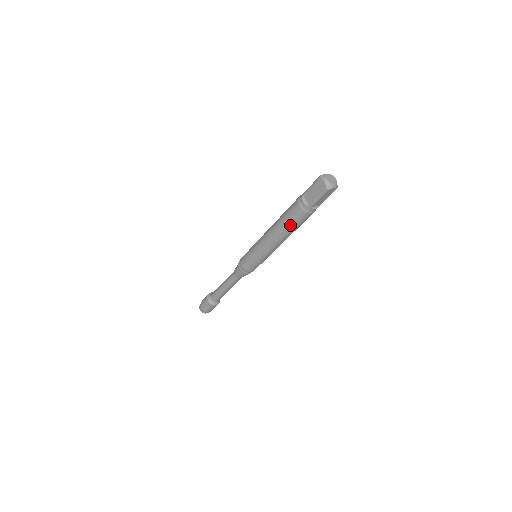
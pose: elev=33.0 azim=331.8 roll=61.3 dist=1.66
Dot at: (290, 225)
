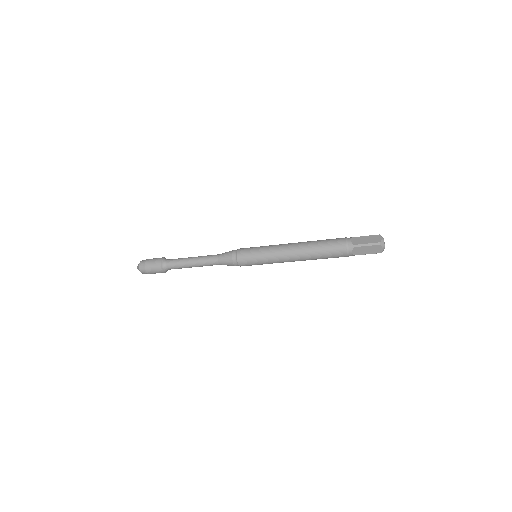
Dot at: (322, 248)
